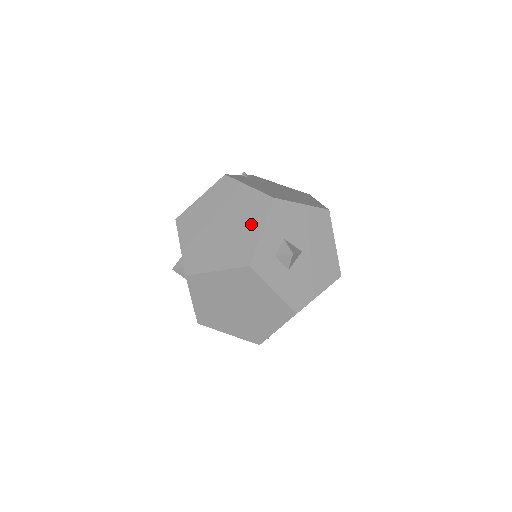
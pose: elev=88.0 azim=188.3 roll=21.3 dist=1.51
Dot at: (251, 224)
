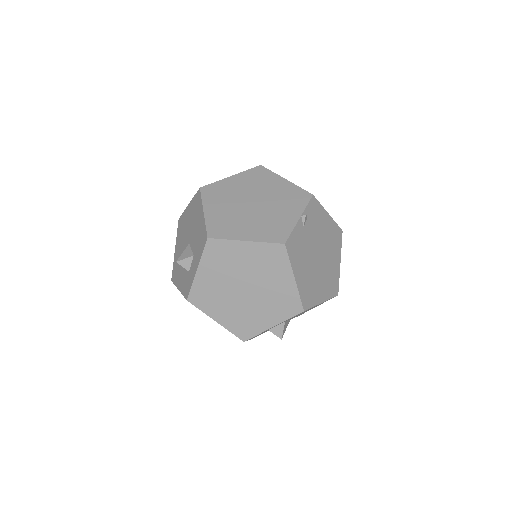
Dot at: (270, 314)
